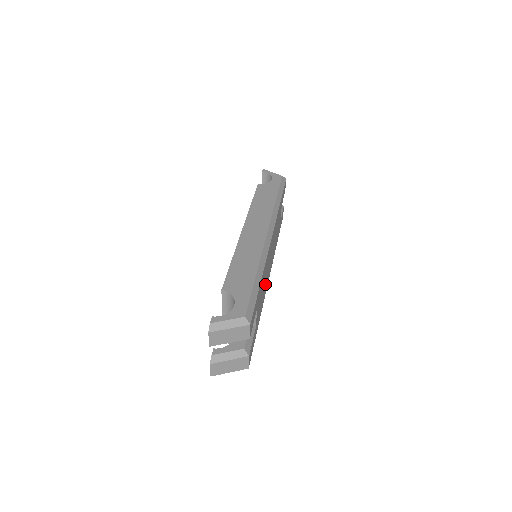
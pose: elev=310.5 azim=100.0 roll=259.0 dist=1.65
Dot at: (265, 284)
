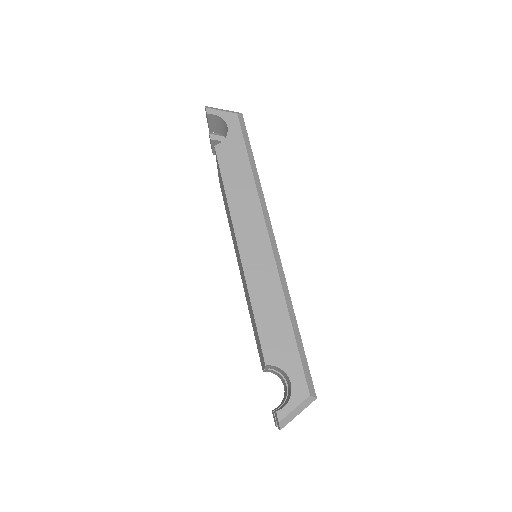
Dot at: occluded
